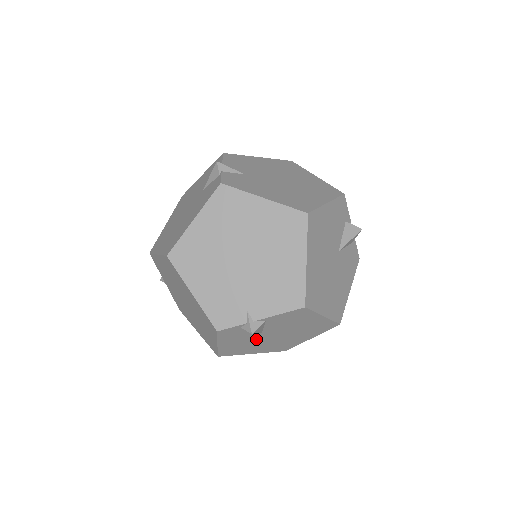
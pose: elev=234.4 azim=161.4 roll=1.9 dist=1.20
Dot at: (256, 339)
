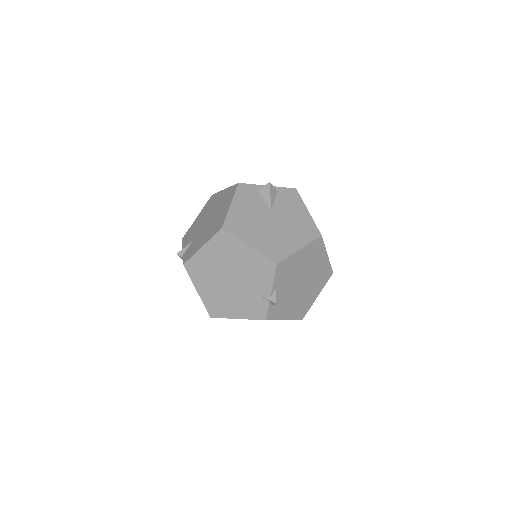
Dot at: (297, 295)
